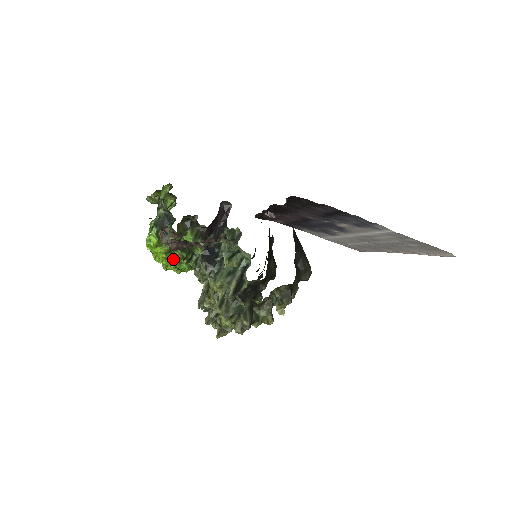
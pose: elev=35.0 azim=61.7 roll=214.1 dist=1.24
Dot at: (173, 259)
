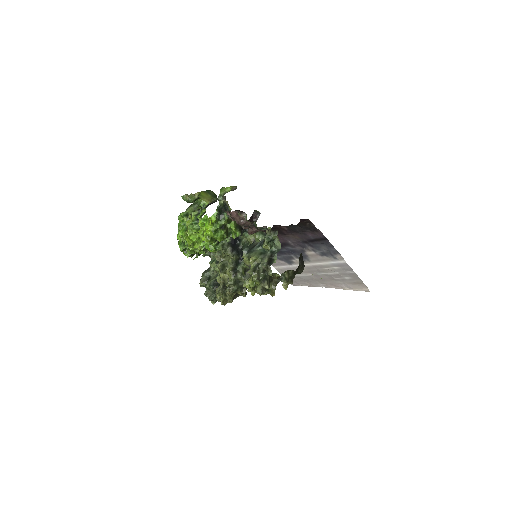
Dot at: (216, 237)
